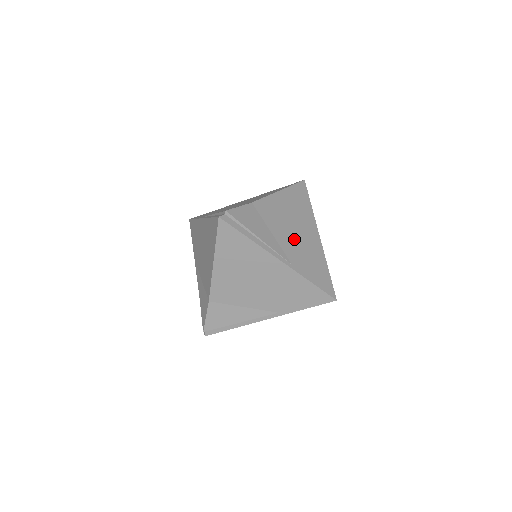
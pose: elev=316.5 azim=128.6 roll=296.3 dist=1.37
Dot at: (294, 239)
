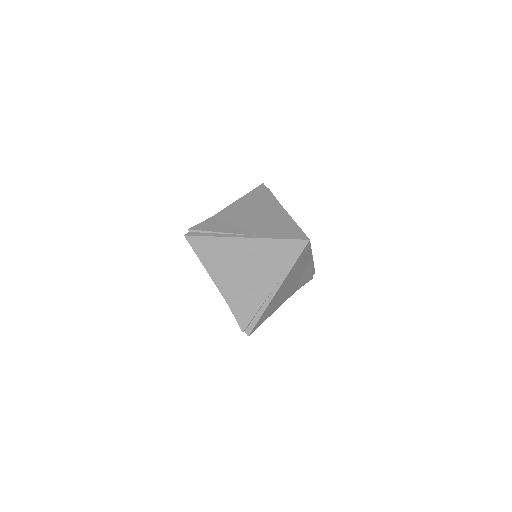
Dot at: occluded
